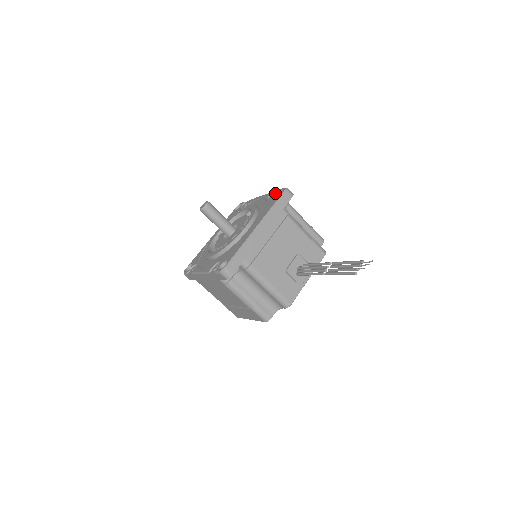
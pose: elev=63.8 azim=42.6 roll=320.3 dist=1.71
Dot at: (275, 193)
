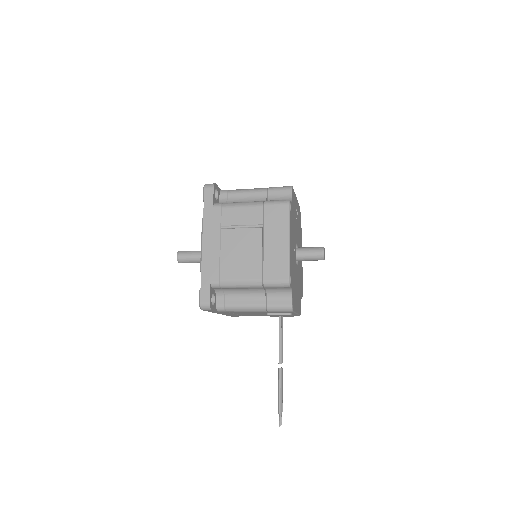
Dot at: (201, 282)
